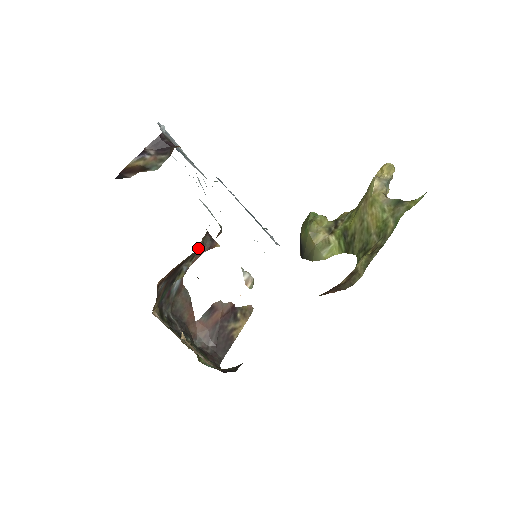
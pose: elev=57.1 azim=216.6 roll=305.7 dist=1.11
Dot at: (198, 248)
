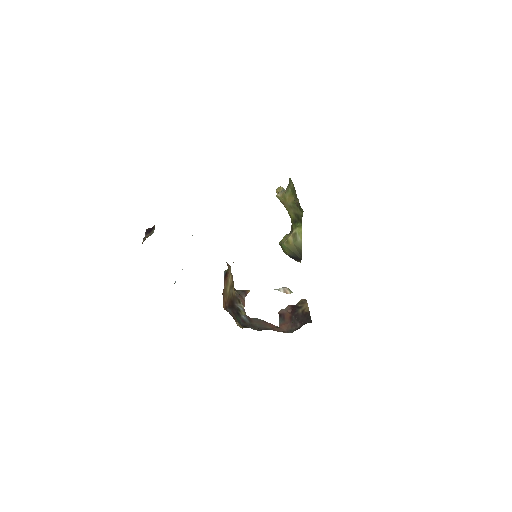
Dot at: (236, 295)
